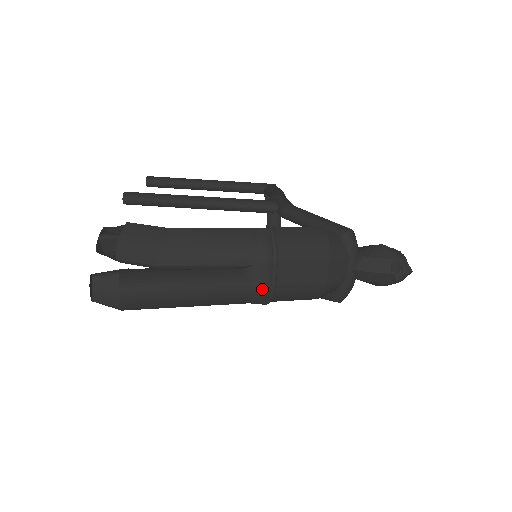
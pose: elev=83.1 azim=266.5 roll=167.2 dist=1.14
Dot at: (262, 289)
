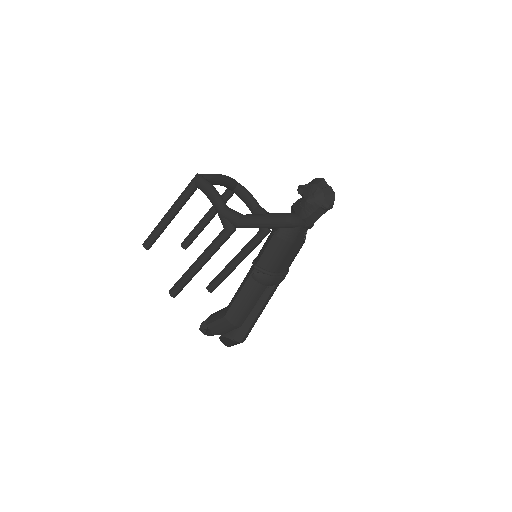
Dot at: (282, 280)
